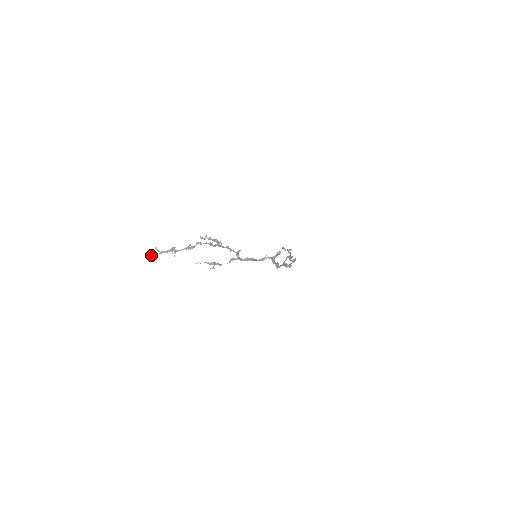
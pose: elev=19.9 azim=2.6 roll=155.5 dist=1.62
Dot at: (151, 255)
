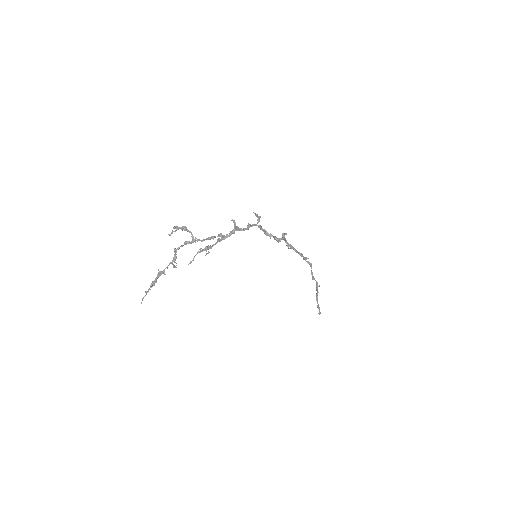
Dot at: occluded
